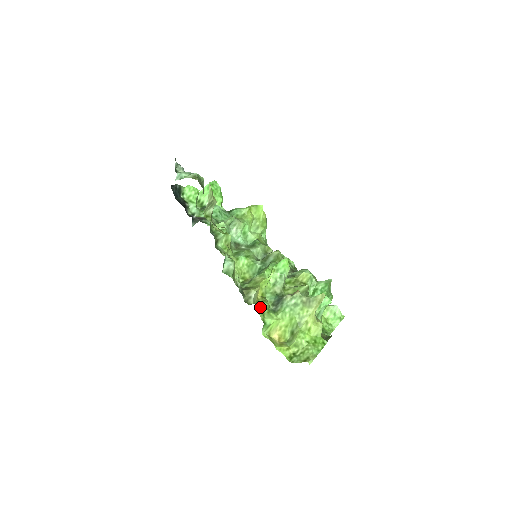
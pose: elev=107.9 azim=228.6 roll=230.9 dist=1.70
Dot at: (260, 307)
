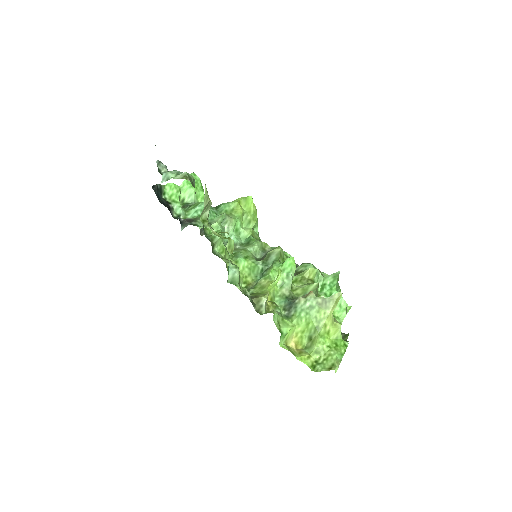
Dot at: (275, 316)
